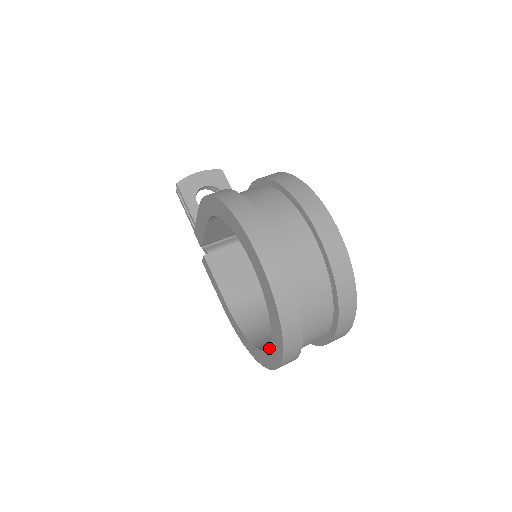
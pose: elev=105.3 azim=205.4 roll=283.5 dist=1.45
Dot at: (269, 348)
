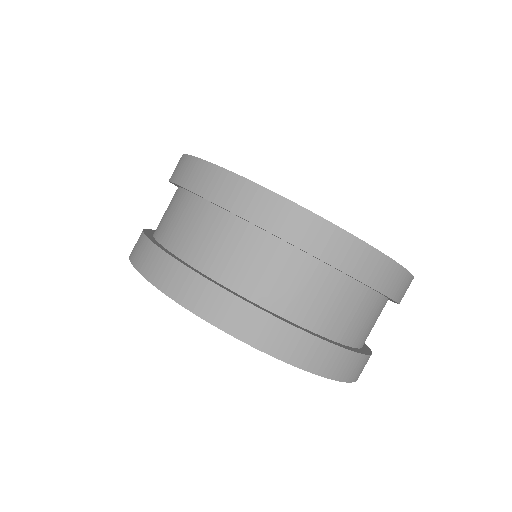
Dot at: occluded
